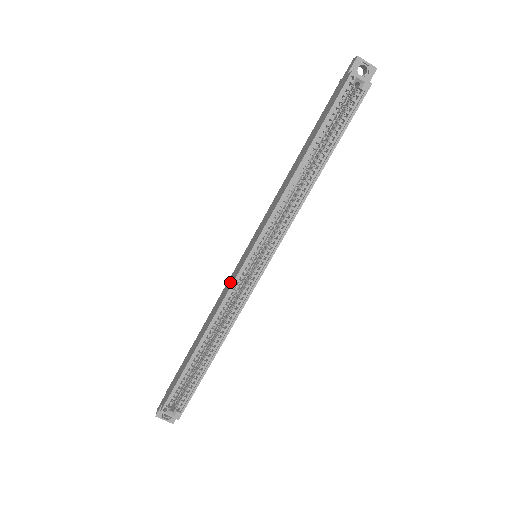
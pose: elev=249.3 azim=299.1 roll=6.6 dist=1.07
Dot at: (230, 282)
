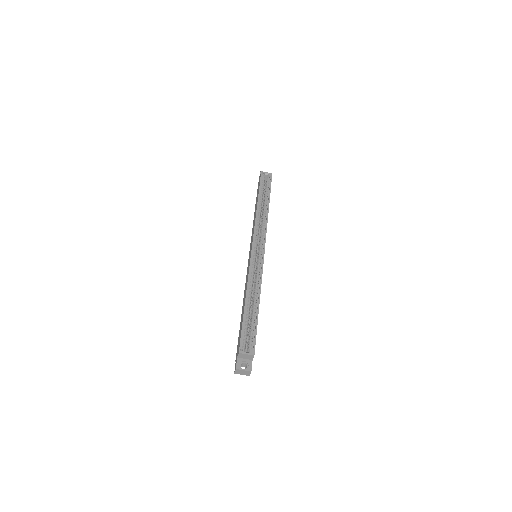
Dot at: (248, 268)
